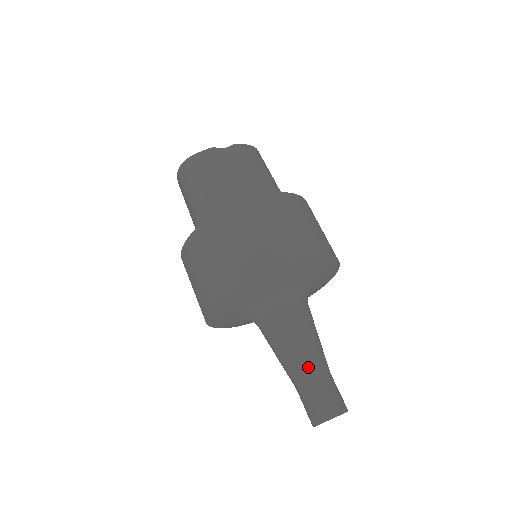
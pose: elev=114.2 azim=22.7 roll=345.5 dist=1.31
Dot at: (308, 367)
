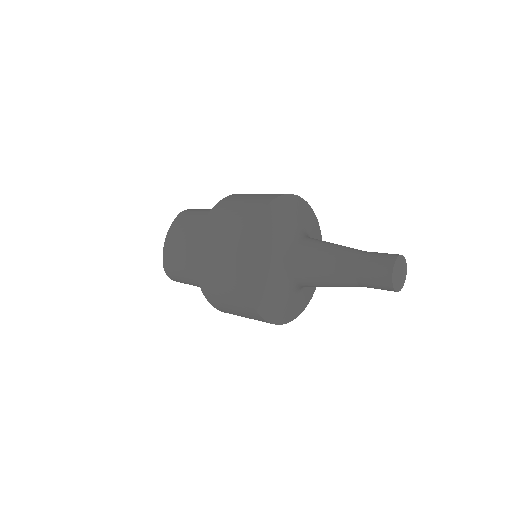
Dot at: occluded
